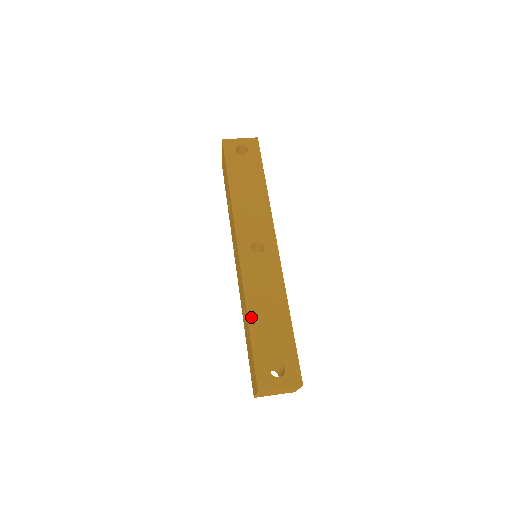
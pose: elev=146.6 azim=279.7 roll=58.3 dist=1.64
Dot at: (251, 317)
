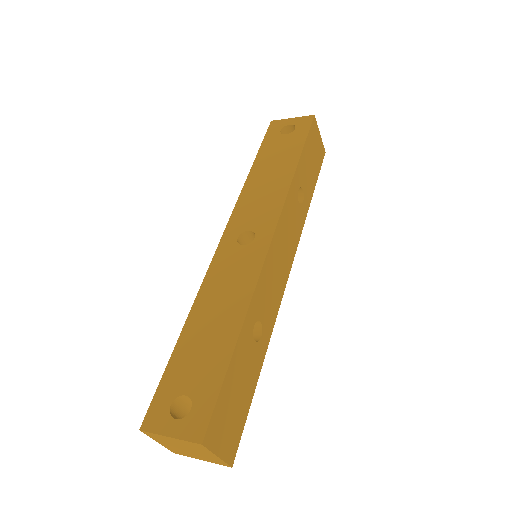
Dot at: (189, 324)
